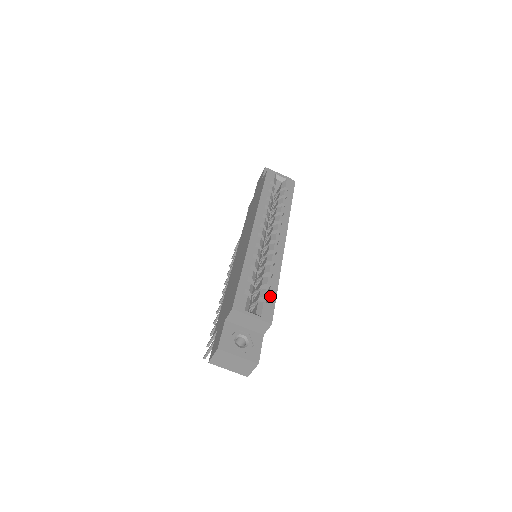
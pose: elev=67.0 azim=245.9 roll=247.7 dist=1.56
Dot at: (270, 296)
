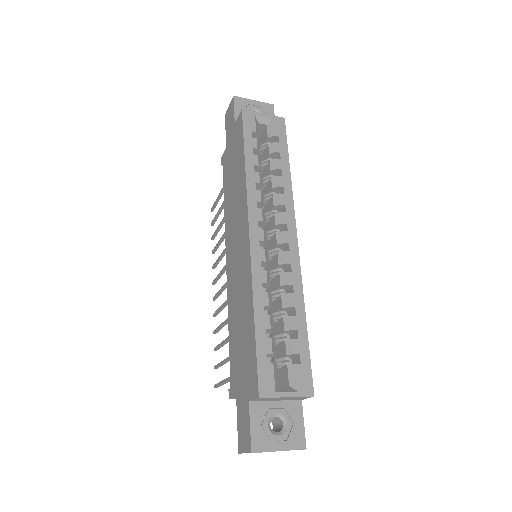
Dot at: (301, 349)
